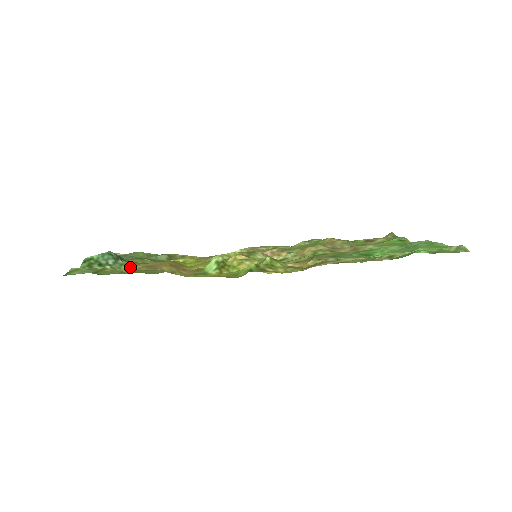
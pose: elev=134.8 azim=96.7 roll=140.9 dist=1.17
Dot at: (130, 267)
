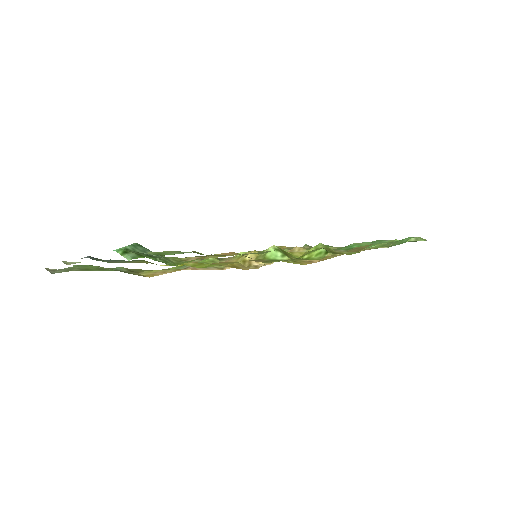
Dot at: (179, 259)
